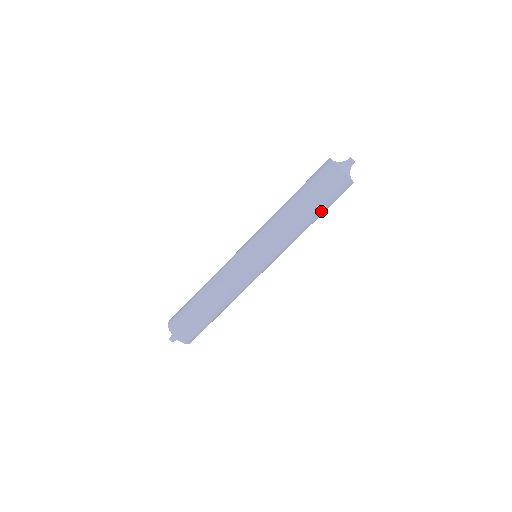
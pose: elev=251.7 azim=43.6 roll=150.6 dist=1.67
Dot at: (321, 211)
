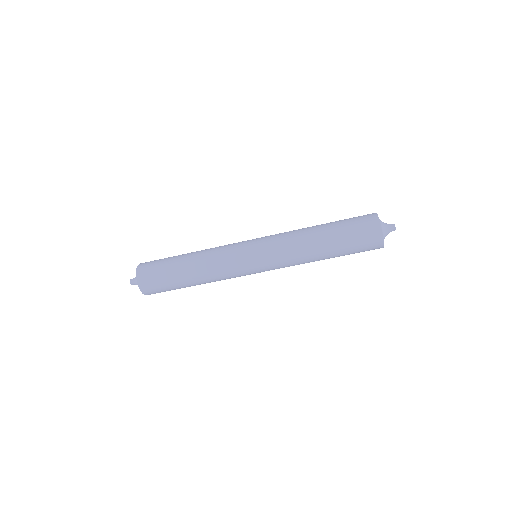
Dot at: (338, 248)
